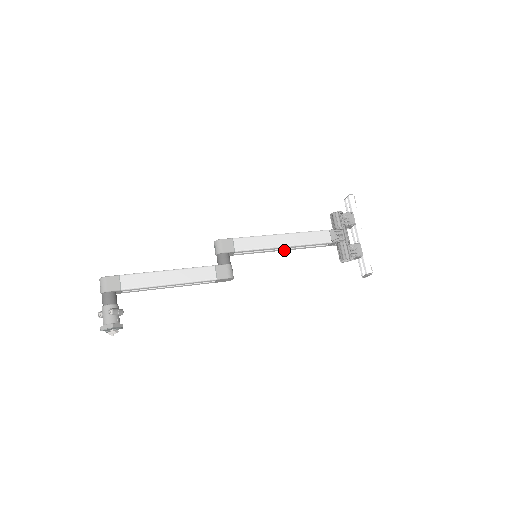
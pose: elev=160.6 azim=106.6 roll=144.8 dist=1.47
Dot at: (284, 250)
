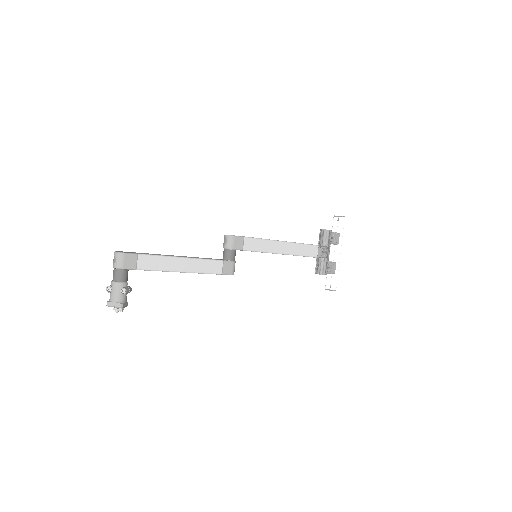
Dot at: occluded
